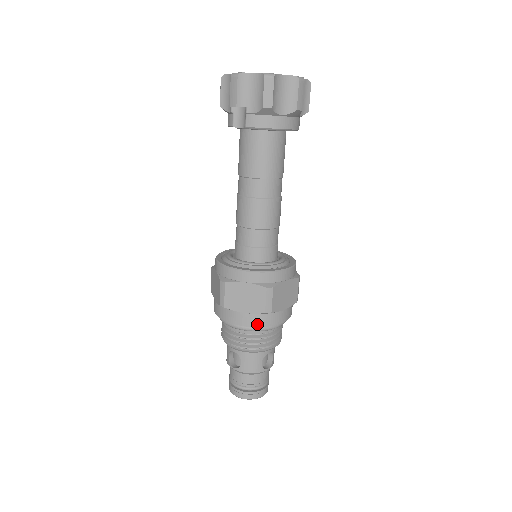
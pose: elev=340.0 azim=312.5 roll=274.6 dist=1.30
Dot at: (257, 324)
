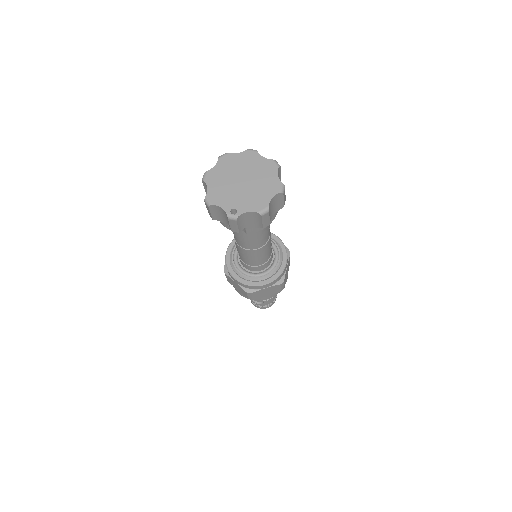
Dot at: occluded
